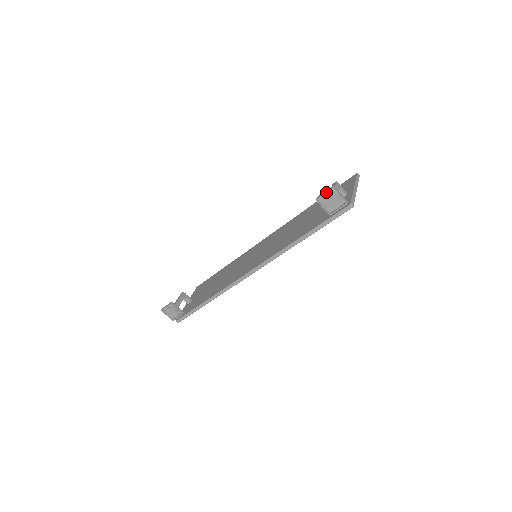
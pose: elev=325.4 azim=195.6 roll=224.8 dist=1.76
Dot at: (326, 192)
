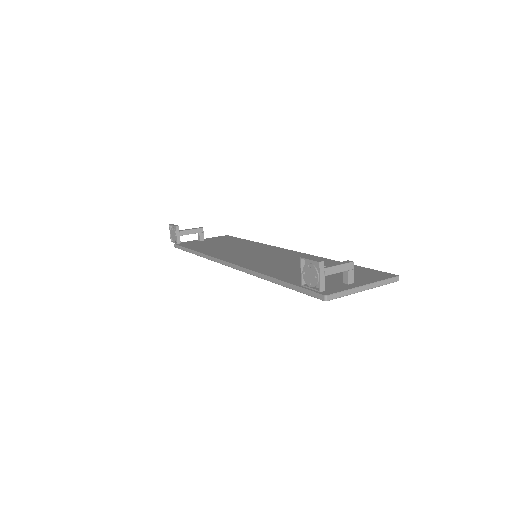
Dot at: (312, 260)
